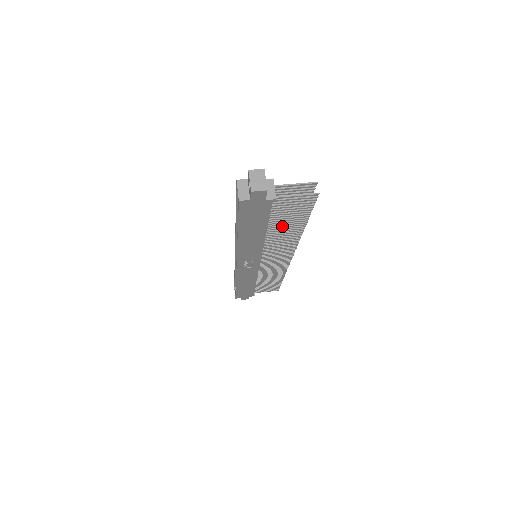
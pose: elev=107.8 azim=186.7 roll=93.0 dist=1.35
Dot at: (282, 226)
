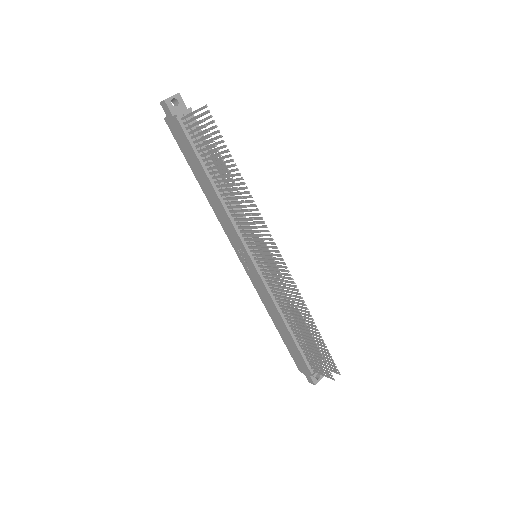
Dot at: (219, 175)
